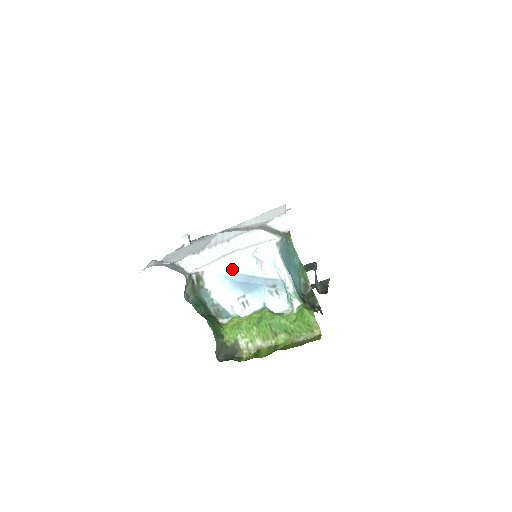
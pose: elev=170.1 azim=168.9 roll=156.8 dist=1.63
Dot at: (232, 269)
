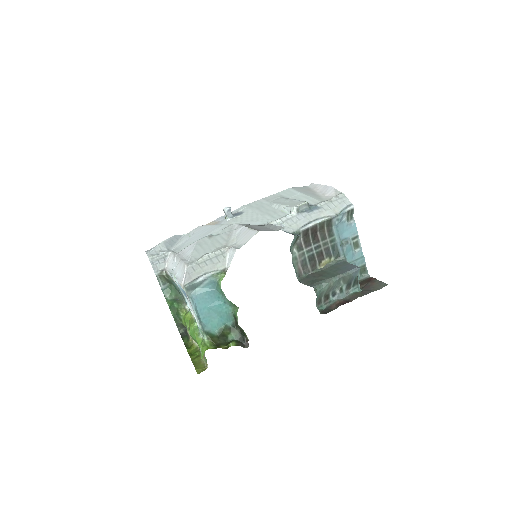
Dot at: occluded
